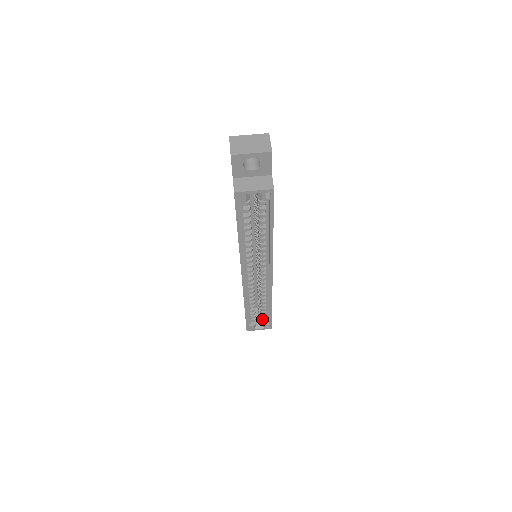
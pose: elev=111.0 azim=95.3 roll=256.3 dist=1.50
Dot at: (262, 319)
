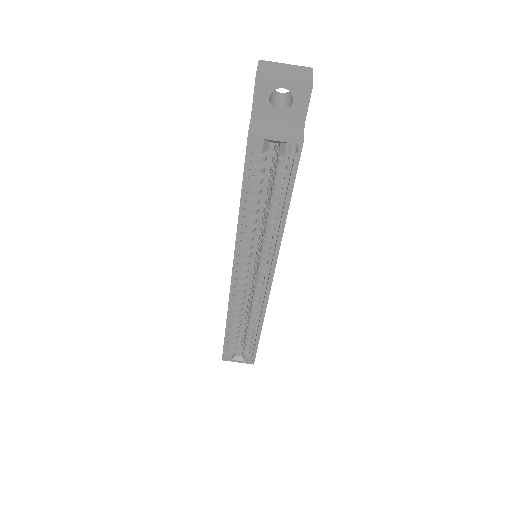
Dot at: (245, 348)
